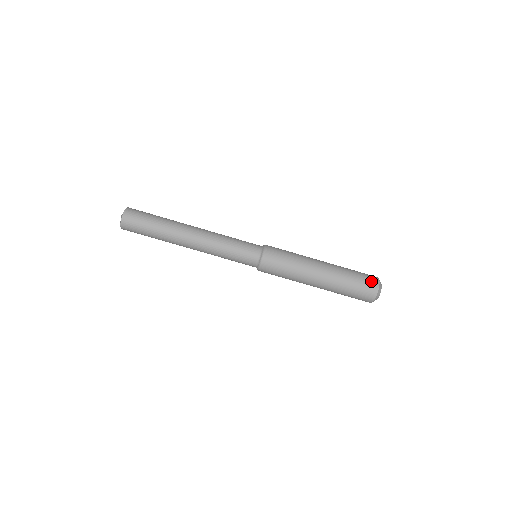
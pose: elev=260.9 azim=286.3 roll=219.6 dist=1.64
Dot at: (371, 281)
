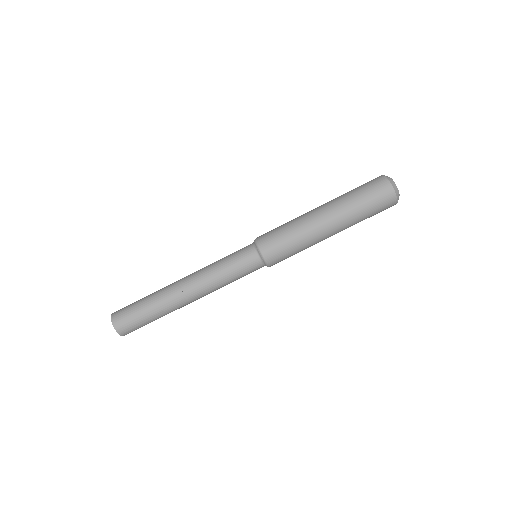
Dot at: (373, 180)
